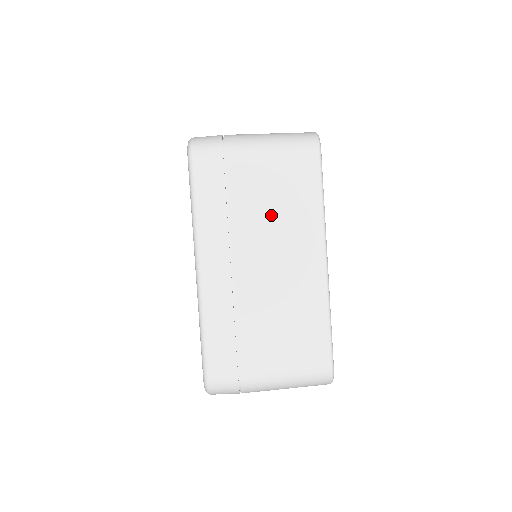
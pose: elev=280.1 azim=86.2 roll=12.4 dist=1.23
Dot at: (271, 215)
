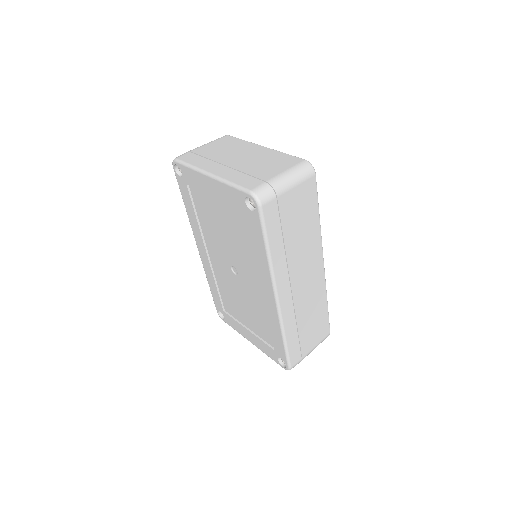
Dot at: (226, 151)
